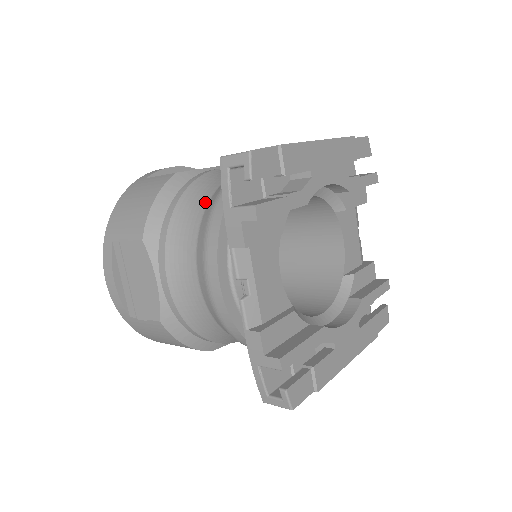
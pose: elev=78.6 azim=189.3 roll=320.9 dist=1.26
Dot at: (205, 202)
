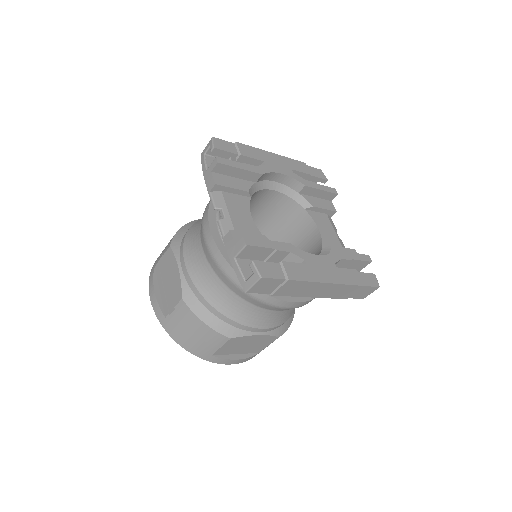
Dot at: occluded
